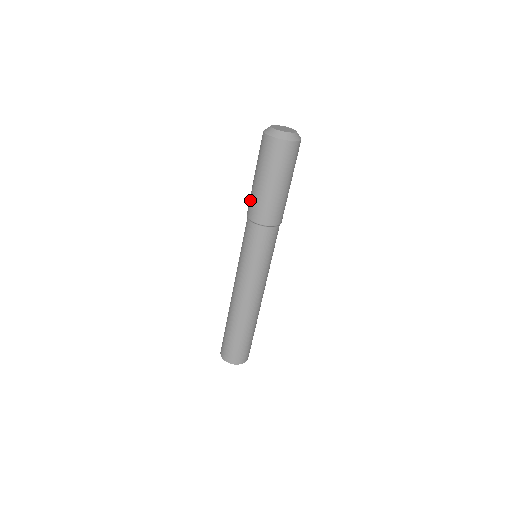
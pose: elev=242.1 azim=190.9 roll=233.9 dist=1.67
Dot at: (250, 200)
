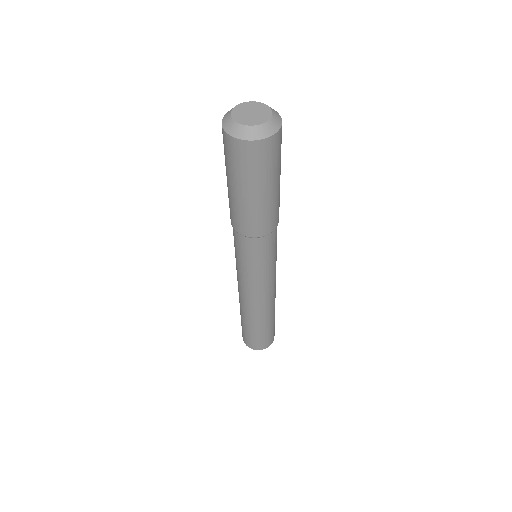
Dot at: (240, 218)
